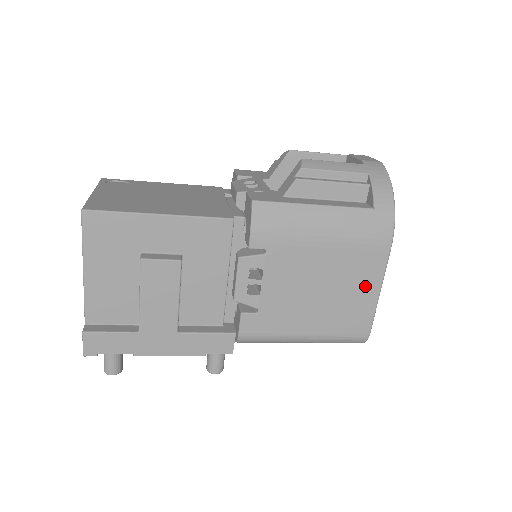
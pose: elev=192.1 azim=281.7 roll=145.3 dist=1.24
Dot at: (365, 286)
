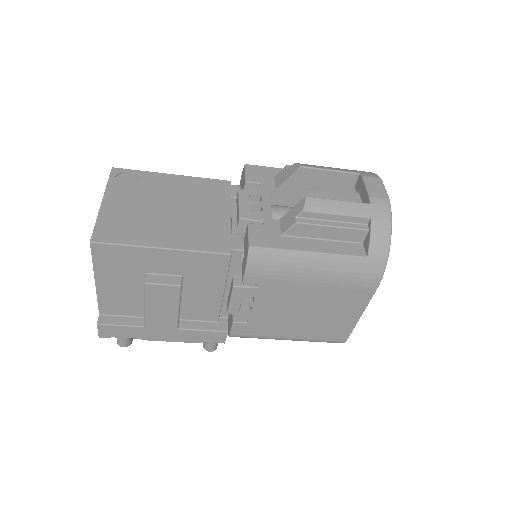
Dot at: (347, 312)
